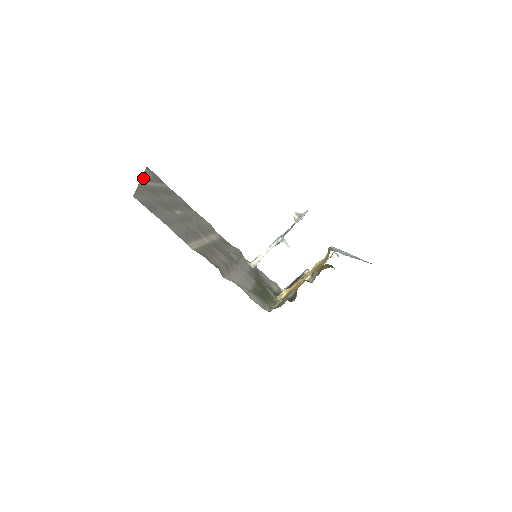
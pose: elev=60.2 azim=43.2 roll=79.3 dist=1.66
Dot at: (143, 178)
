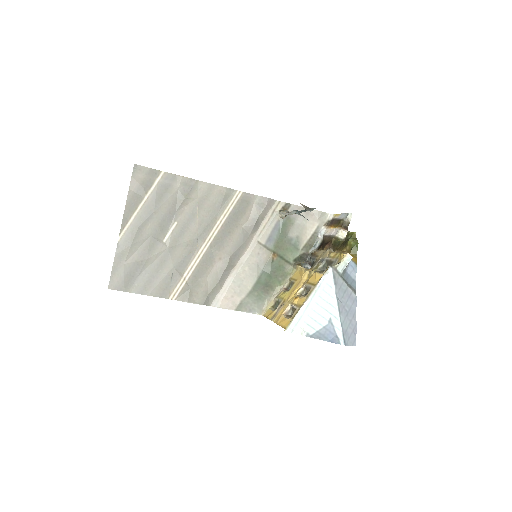
Dot at: (125, 216)
